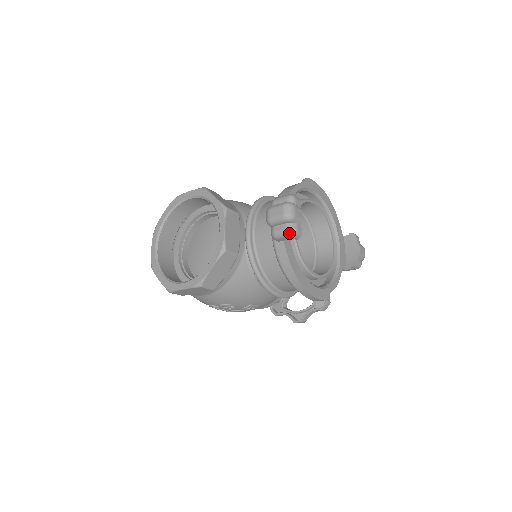
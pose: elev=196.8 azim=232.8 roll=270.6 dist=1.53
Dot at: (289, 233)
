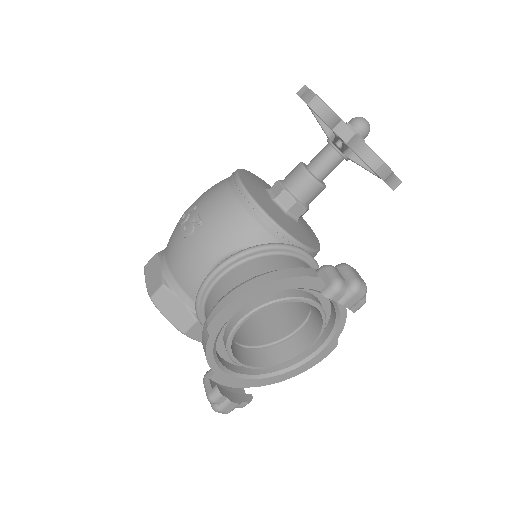
Dot at: occluded
